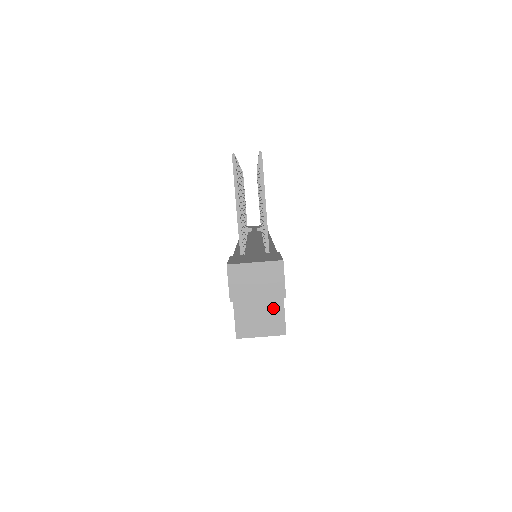
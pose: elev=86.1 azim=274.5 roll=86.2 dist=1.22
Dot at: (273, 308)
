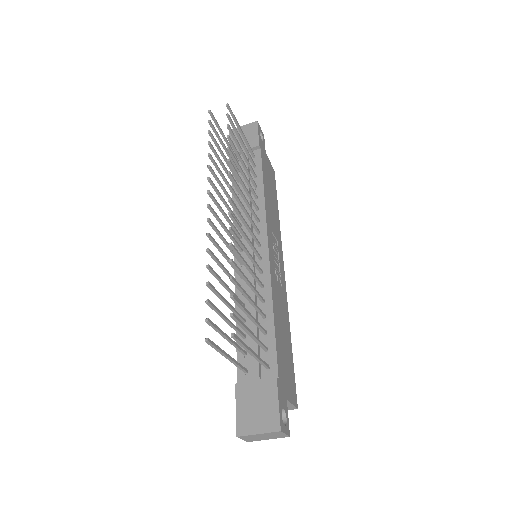
Dot at: occluded
